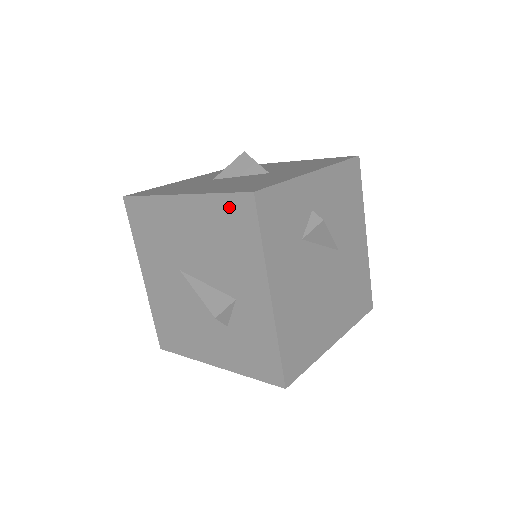
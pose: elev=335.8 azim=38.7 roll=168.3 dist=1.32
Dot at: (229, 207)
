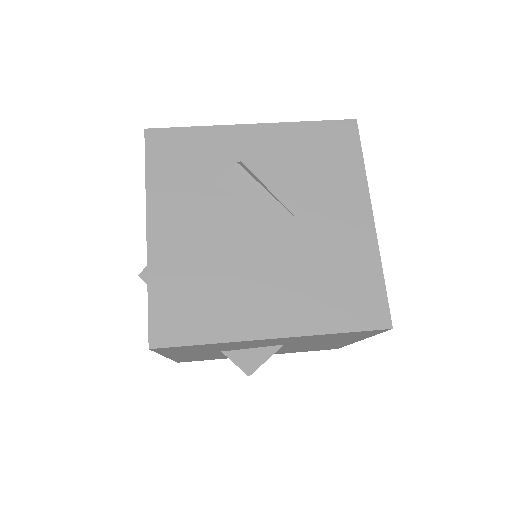
Dot at: occluded
